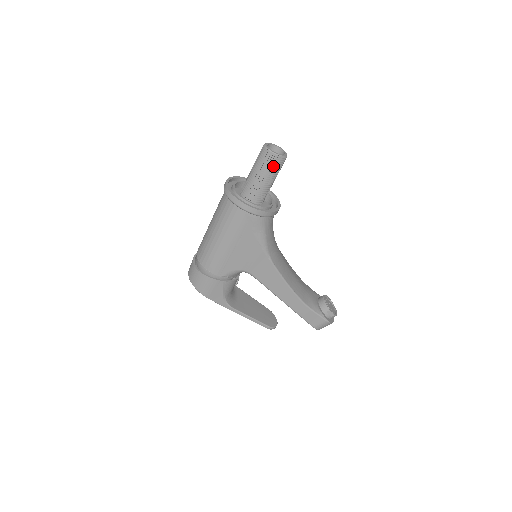
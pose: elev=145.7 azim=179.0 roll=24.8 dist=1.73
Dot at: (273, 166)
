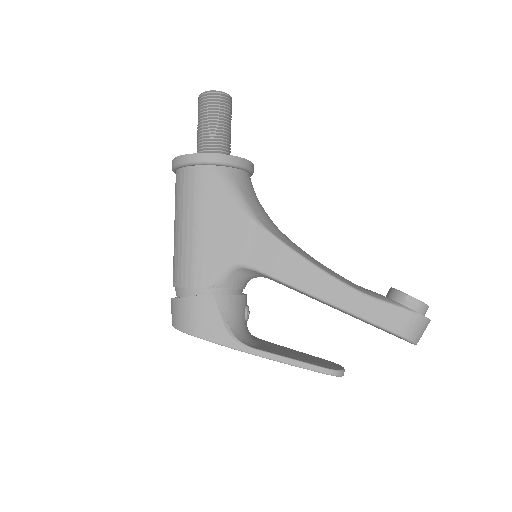
Dot at: (215, 107)
